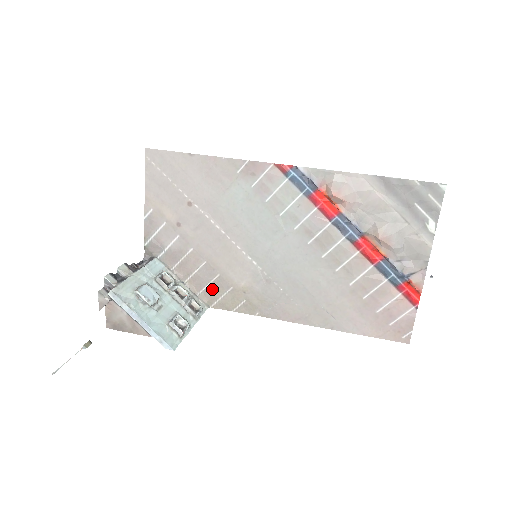
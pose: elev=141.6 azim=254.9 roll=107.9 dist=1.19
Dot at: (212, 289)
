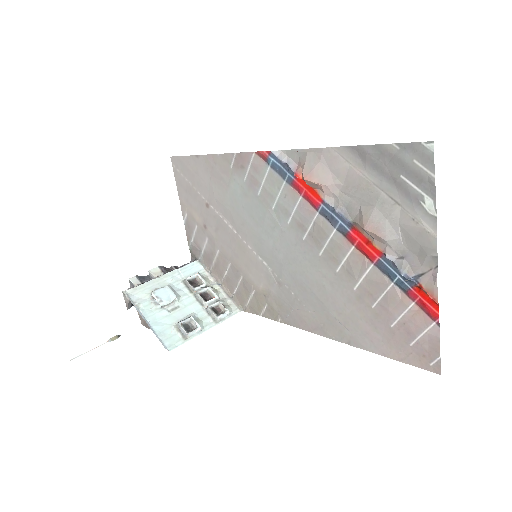
Dot at: (241, 291)
